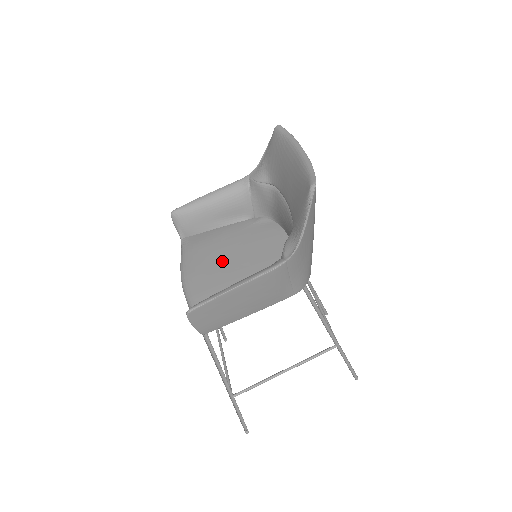
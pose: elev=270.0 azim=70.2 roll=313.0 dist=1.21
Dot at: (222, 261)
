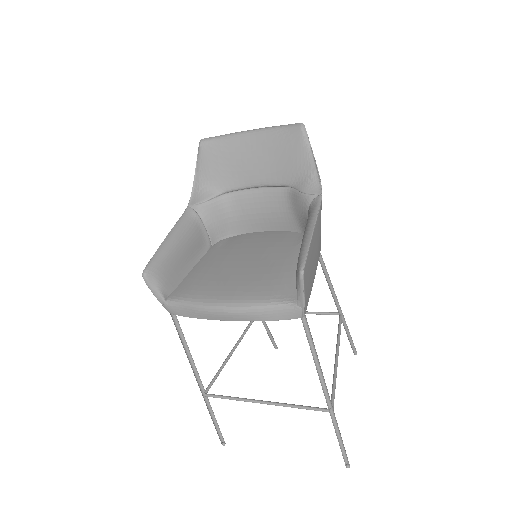
Dot at: (241, 270)
